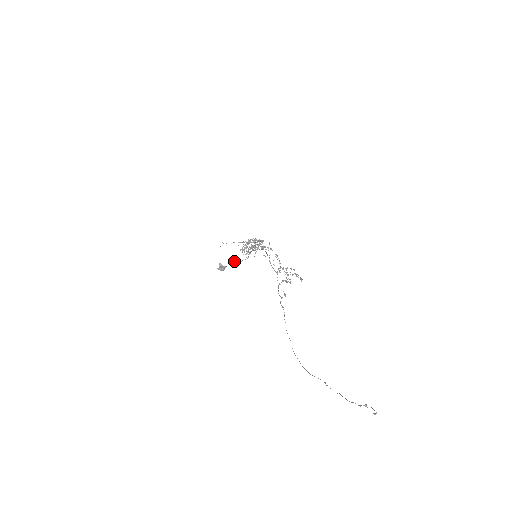
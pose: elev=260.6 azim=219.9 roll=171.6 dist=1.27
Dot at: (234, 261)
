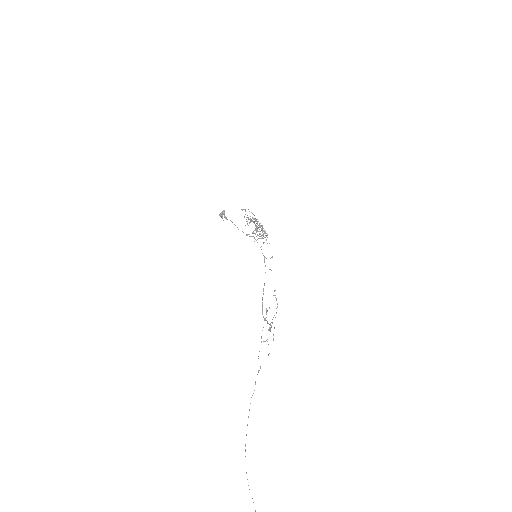
Dot at: occluded
